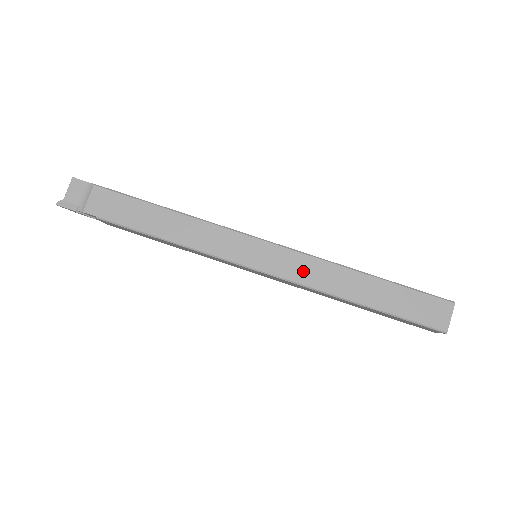
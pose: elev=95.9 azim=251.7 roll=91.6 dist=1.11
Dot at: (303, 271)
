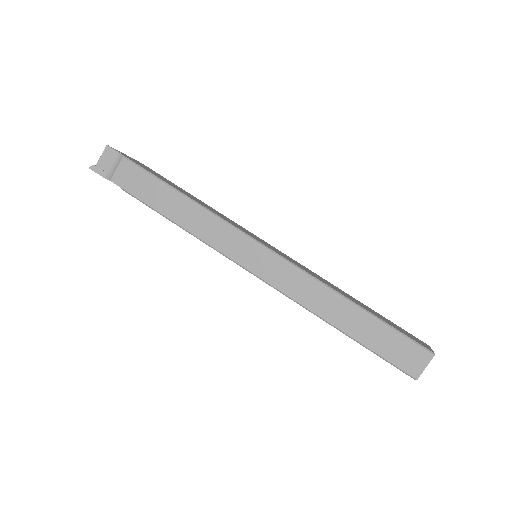
Dot at: (293, 284)
